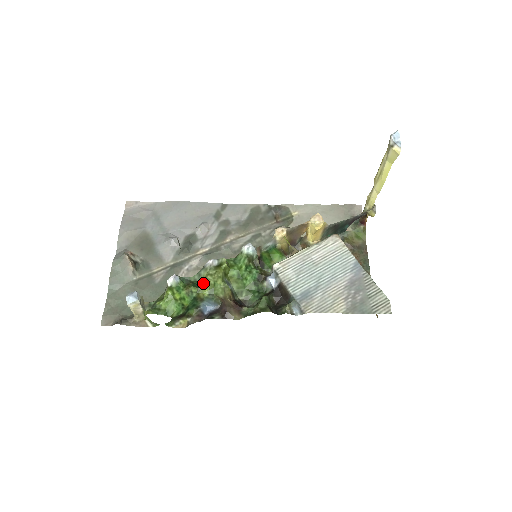
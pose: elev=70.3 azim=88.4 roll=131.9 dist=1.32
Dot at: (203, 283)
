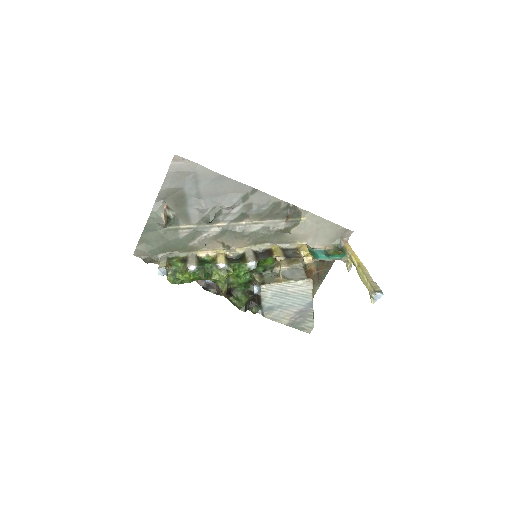
Dot at: (212, 276)
